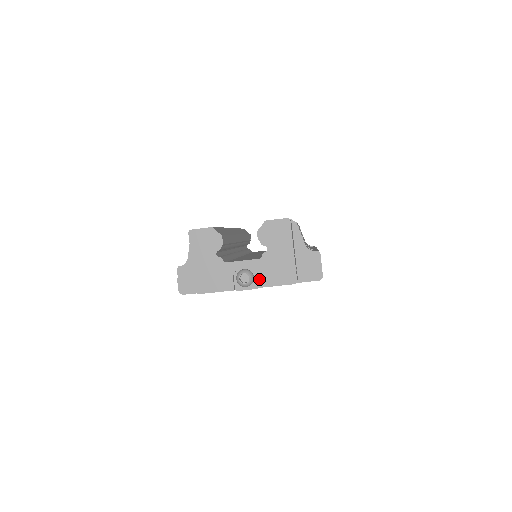
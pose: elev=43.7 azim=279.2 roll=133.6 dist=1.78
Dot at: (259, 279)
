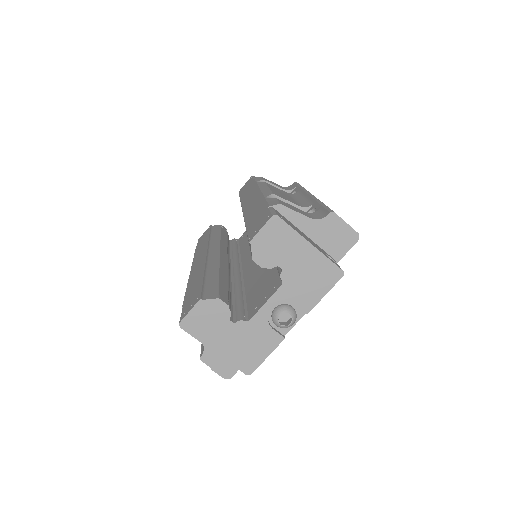
Dot at: (300, 305)
